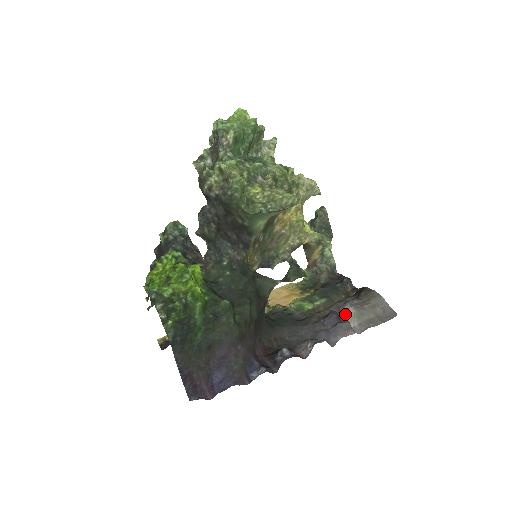
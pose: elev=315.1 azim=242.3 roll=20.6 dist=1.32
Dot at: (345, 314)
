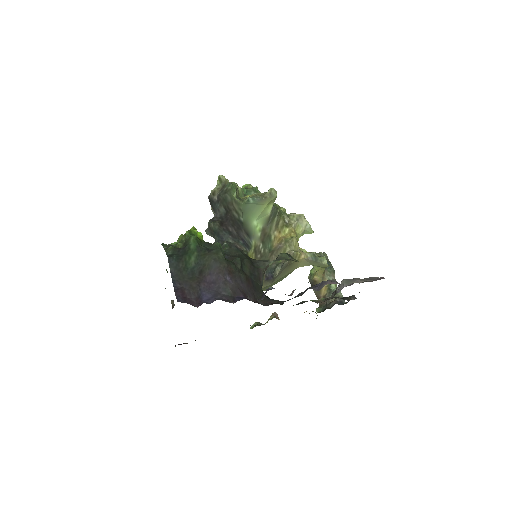
Dot at: (338, 289)
